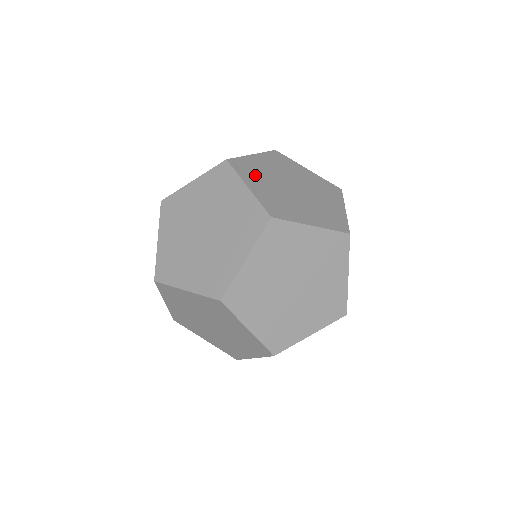
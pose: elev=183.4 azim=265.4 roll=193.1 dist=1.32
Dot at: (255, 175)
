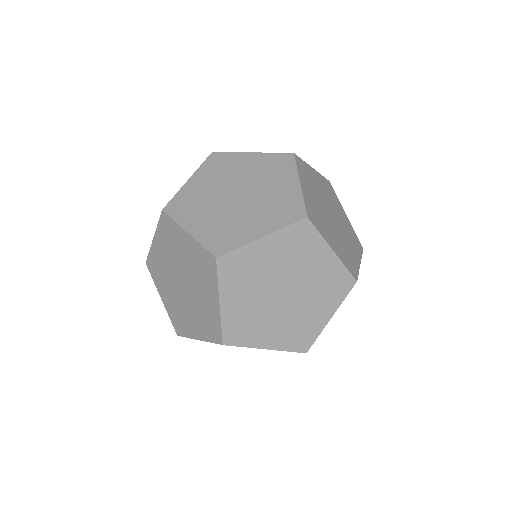
Dot at: occluded
